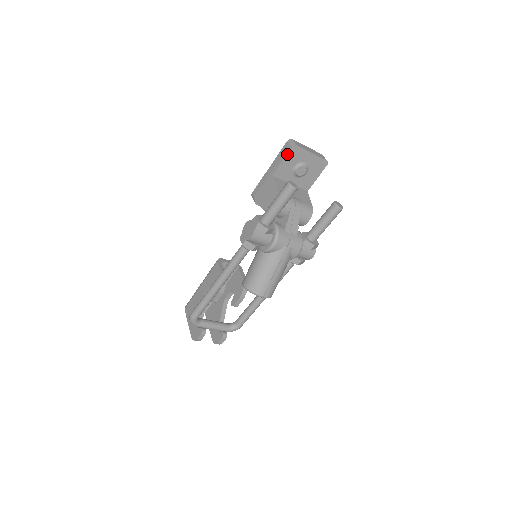
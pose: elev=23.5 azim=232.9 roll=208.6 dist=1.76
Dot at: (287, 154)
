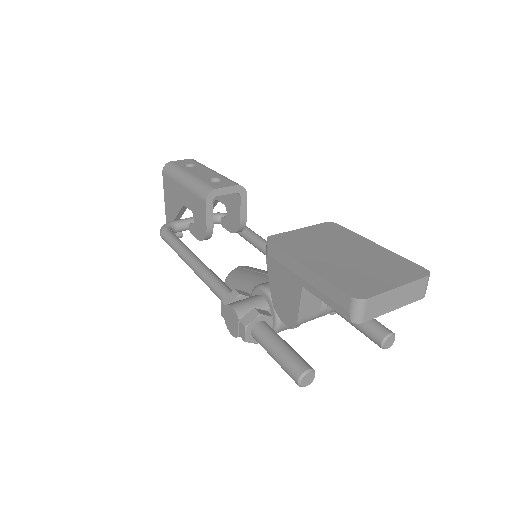
Dot at: (338, 311)
